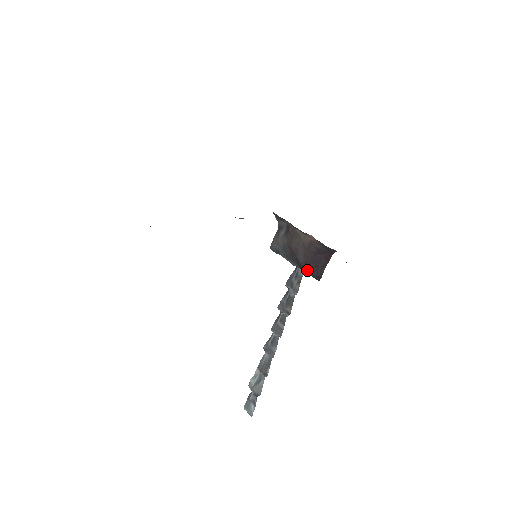
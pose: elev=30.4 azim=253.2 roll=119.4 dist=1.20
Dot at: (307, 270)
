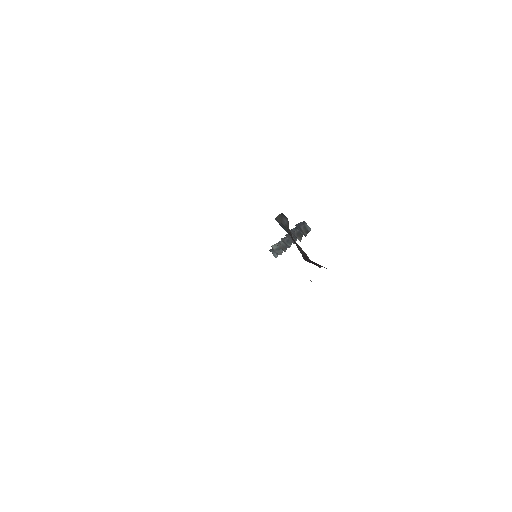
Dot at: occluded
